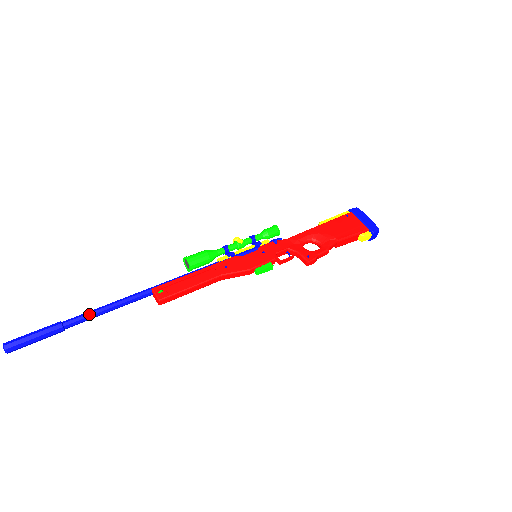
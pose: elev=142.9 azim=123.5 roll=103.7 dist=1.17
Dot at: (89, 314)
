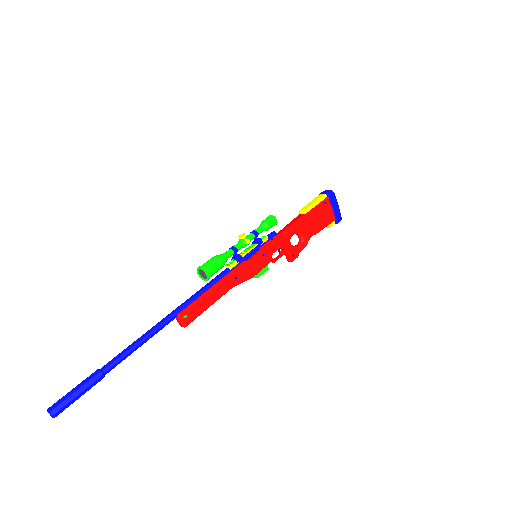
Dot at: (126, 356)
